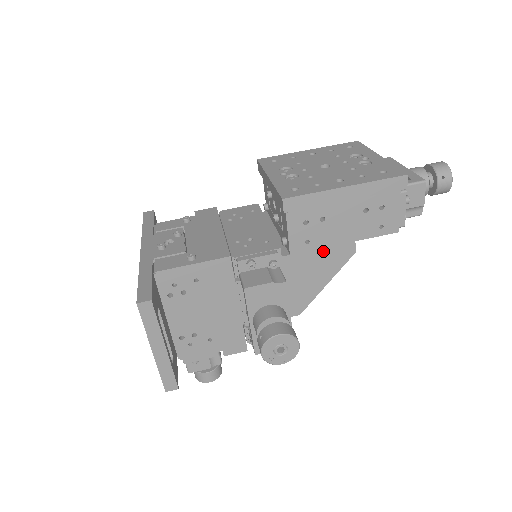
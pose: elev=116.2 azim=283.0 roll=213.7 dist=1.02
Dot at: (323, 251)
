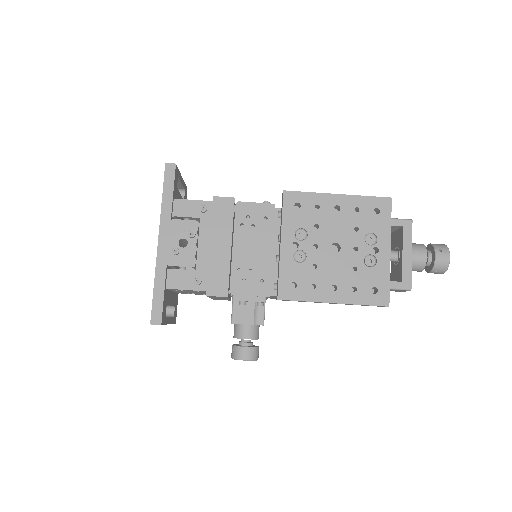
Dot at: occluded
